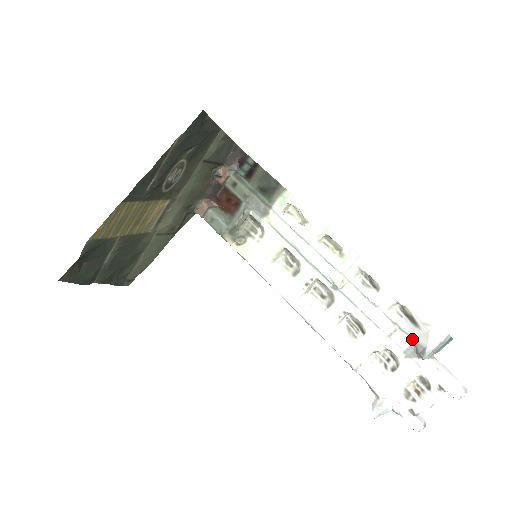
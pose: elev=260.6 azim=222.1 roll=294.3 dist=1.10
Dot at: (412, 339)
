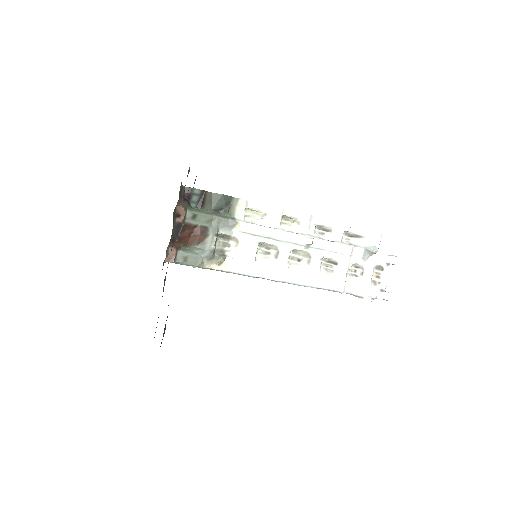
Dot at: (363, 247)
